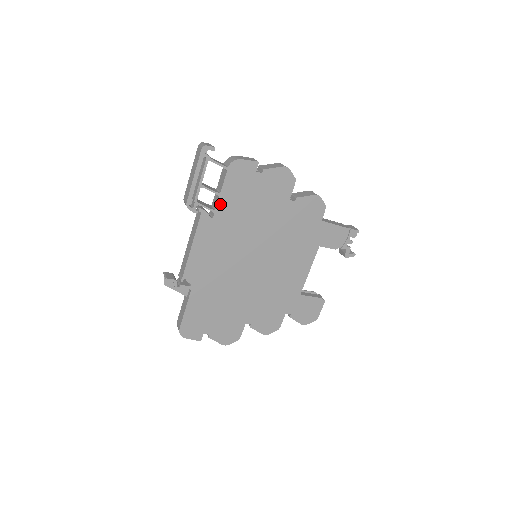
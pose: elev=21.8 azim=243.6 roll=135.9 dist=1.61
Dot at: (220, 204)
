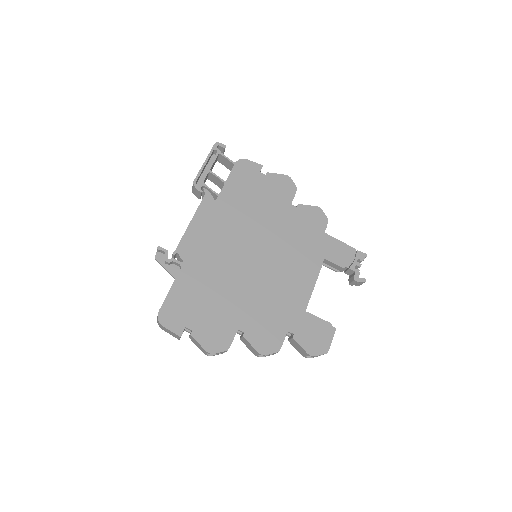
Dot at: (224, 190)
